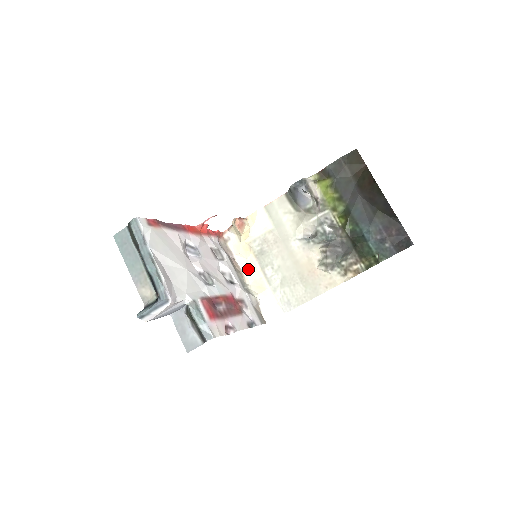
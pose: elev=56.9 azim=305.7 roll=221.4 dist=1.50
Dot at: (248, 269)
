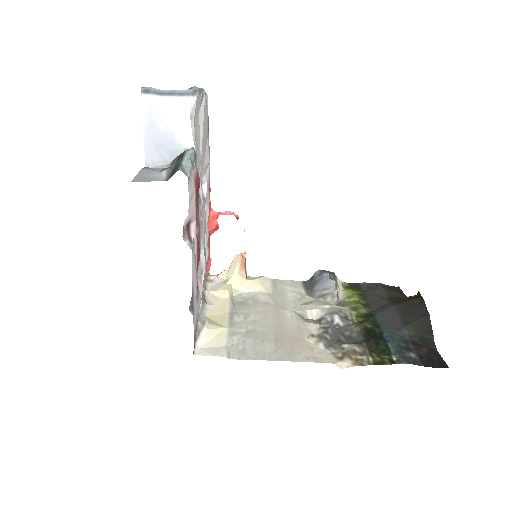
Dot at: (214, 305)
